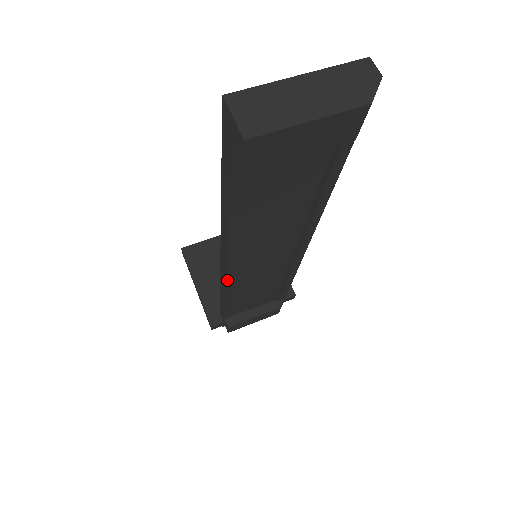
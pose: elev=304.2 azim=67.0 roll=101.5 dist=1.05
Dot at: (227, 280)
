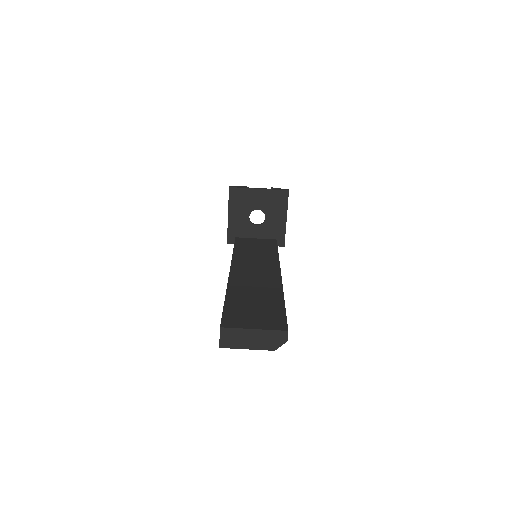
Dot at: occluded
